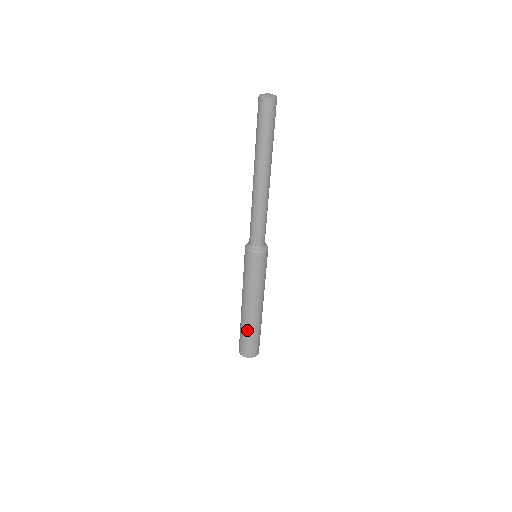
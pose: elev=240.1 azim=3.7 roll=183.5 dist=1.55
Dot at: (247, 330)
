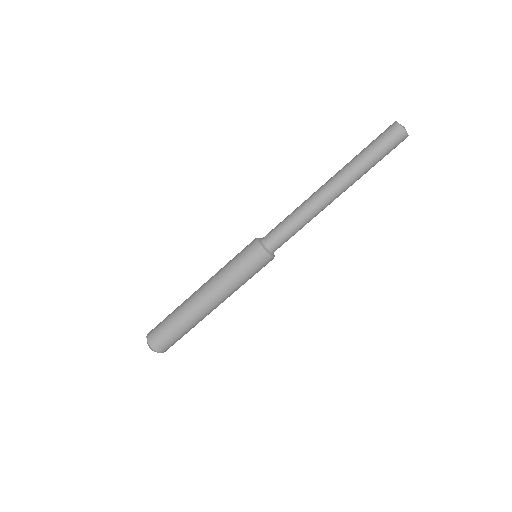
Dot at: (176, 312)
